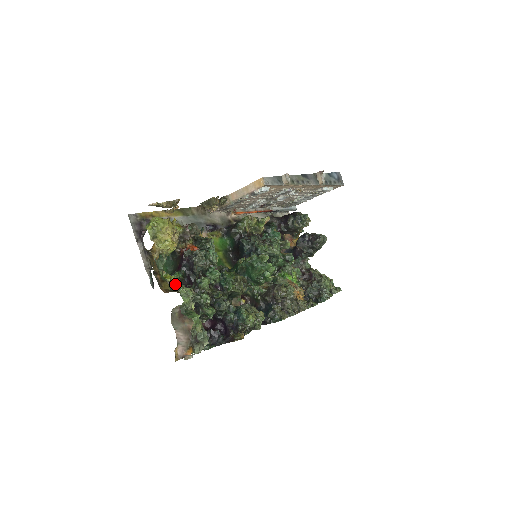
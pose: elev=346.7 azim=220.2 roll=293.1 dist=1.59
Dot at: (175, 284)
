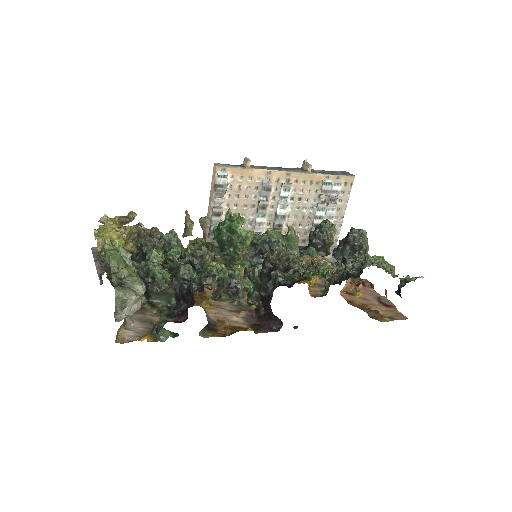
Dot at: occluded
